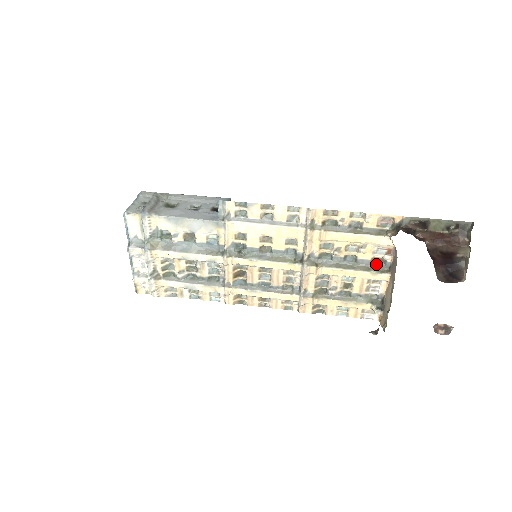
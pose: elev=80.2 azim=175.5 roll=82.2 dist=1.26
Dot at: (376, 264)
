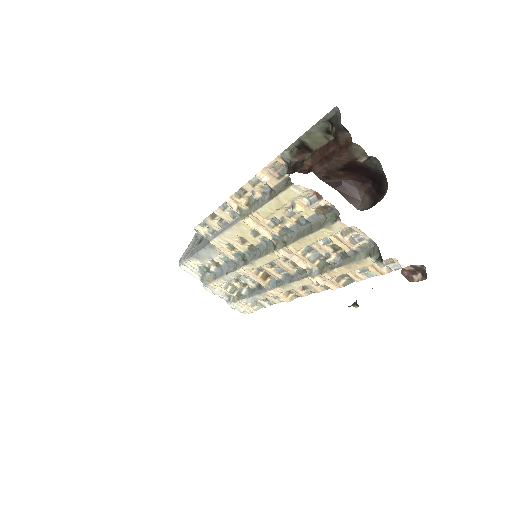
Dot at: (326, 214)
